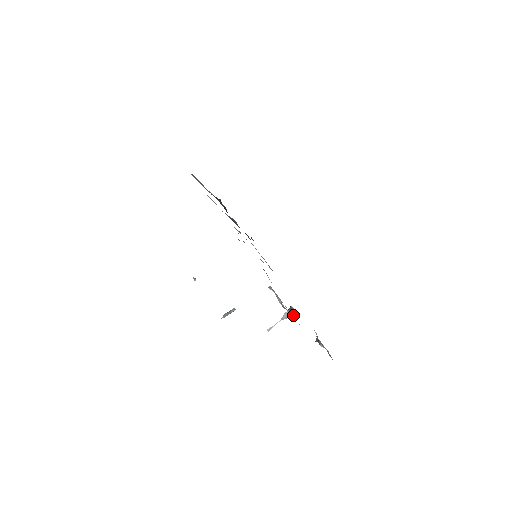
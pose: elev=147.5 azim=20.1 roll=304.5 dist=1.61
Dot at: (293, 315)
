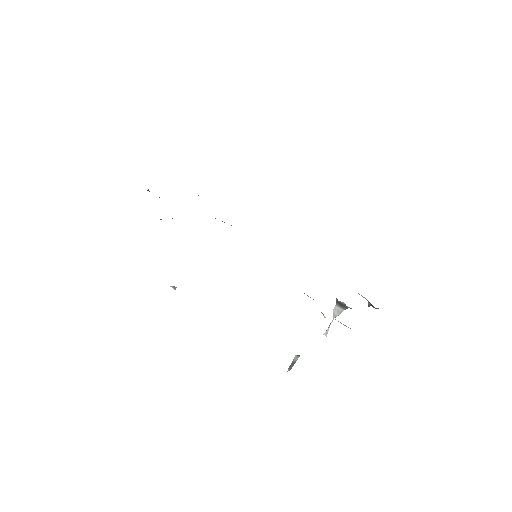
Dot at: occluded
